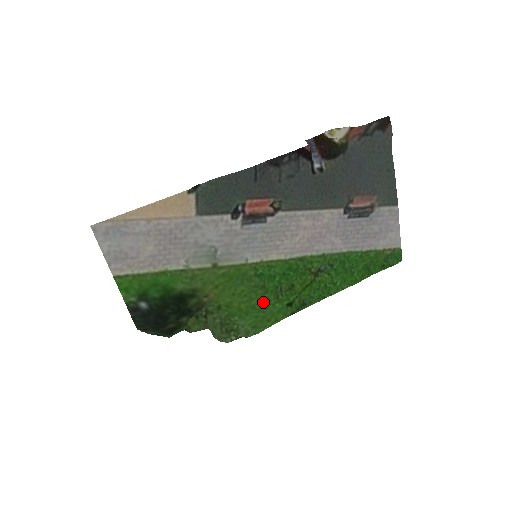
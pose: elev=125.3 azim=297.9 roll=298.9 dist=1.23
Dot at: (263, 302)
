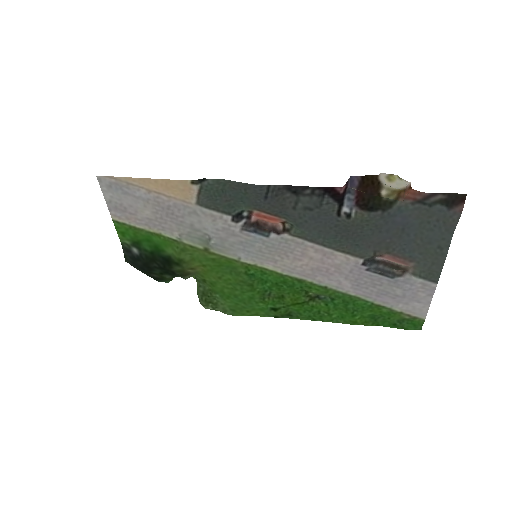
Dot at: (247, 296)
